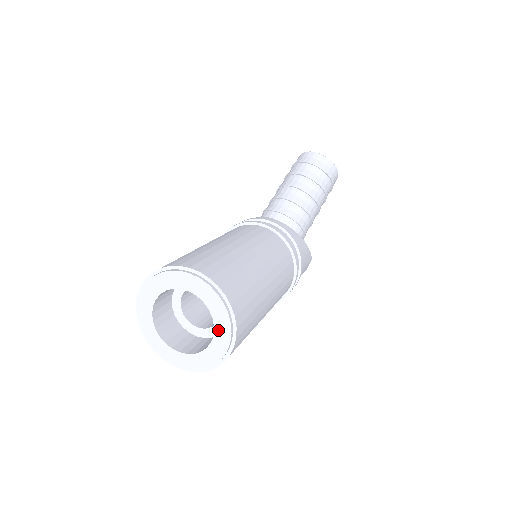
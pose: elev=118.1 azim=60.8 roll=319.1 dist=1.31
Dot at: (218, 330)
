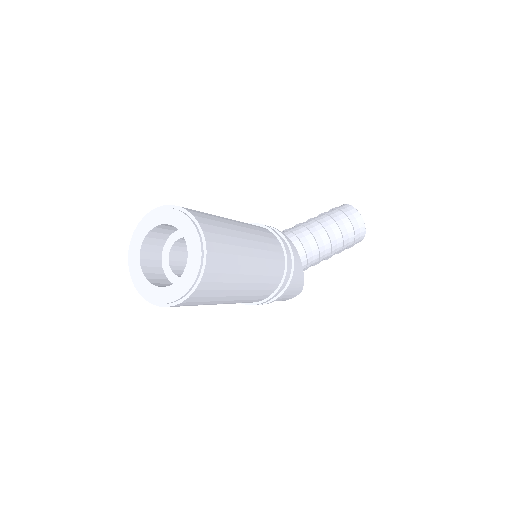
Dot at: (185, 276)
